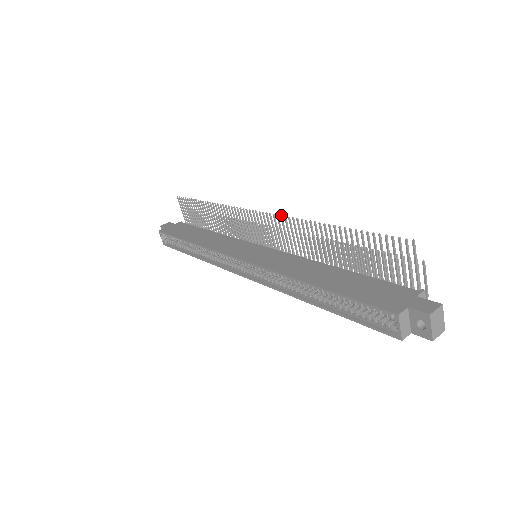
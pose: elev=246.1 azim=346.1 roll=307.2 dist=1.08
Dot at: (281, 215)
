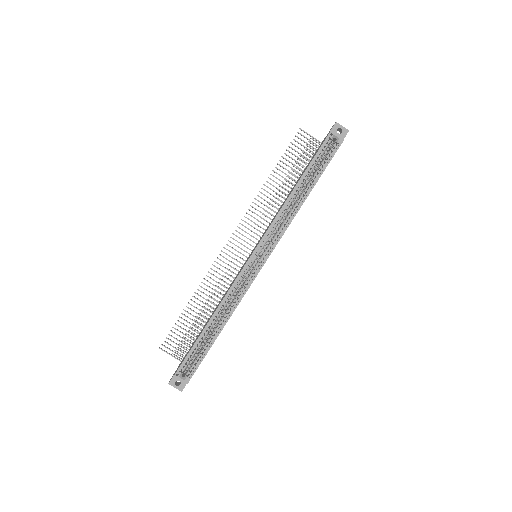
Dot at: occluded
